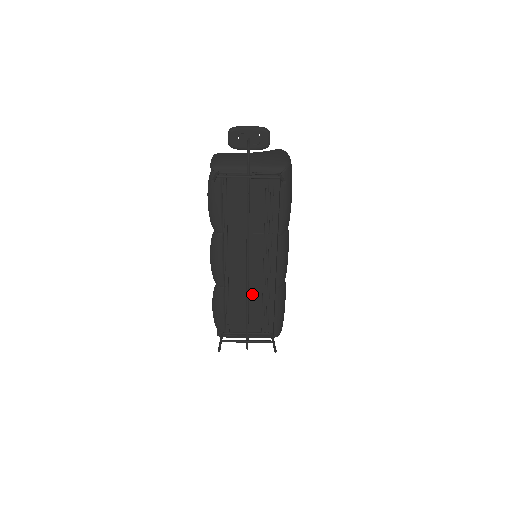
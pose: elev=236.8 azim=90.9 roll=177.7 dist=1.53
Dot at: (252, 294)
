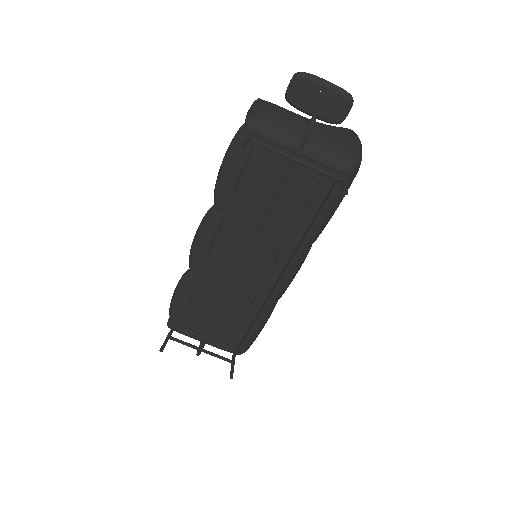
Dot at: (231, 299)
